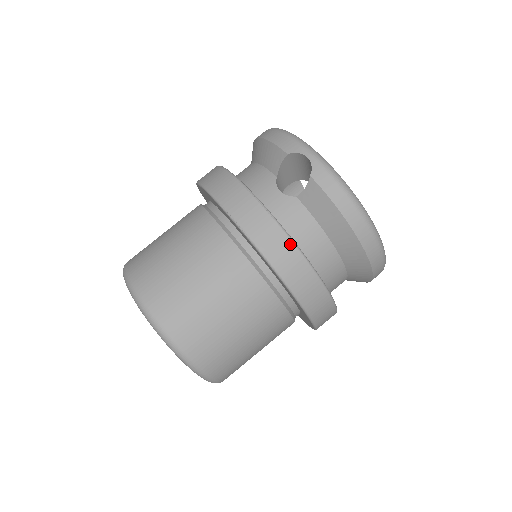
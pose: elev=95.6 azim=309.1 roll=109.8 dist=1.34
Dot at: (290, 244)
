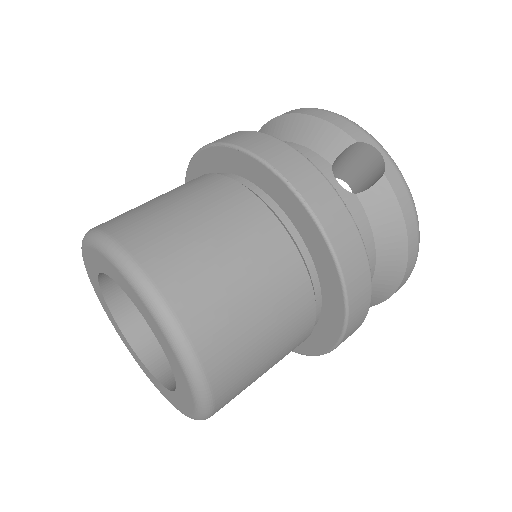
Dot at: (362, 248)
